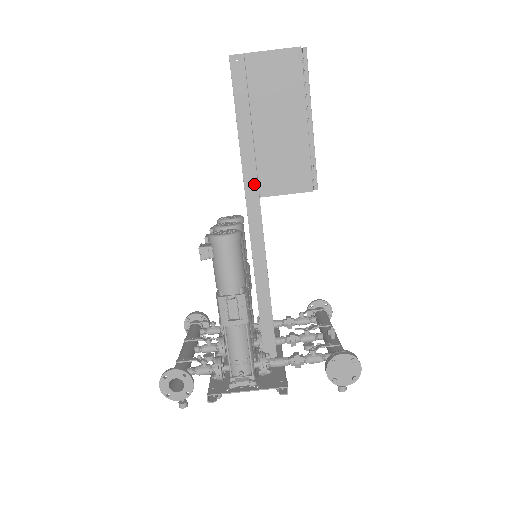
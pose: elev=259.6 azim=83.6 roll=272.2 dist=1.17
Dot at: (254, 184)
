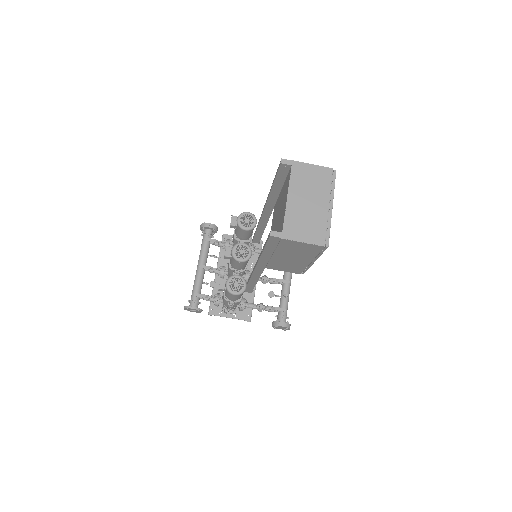
Dot at: (264, 265)
